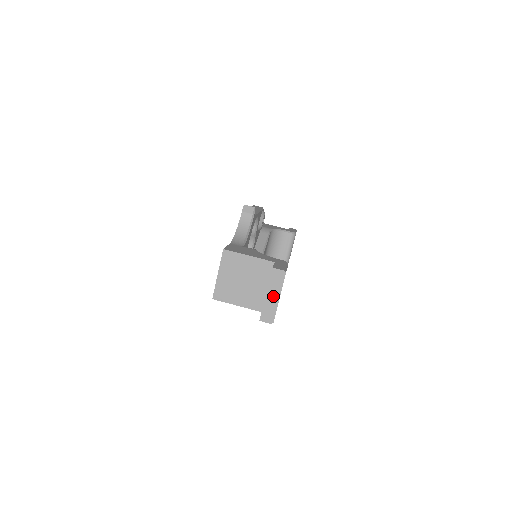
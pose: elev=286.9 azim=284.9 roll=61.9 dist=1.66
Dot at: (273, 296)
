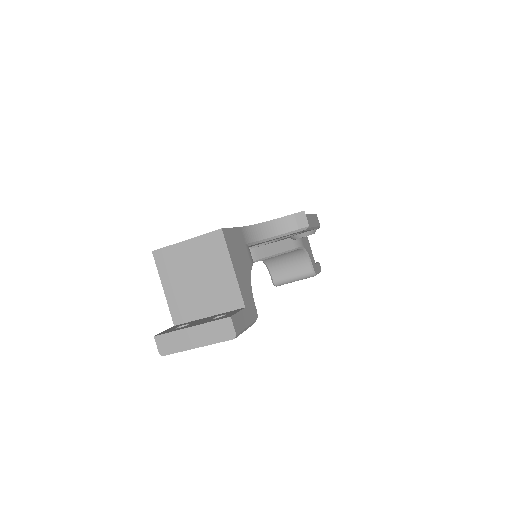
Dot at: (195, 337)
